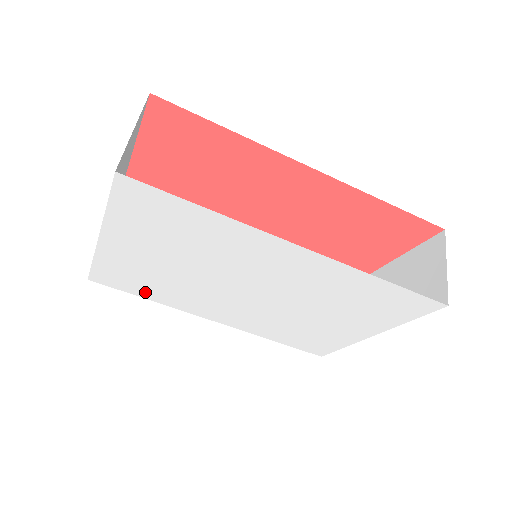
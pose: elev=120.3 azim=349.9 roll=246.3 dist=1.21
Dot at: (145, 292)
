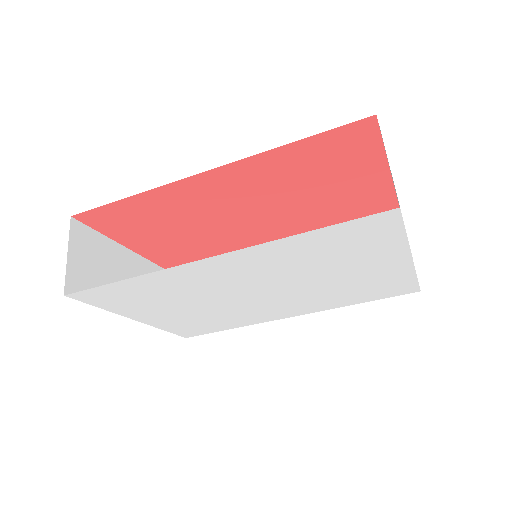
Dot at: (221, 327)
